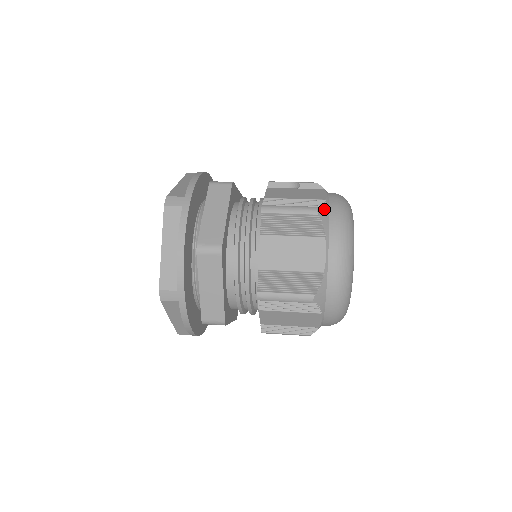
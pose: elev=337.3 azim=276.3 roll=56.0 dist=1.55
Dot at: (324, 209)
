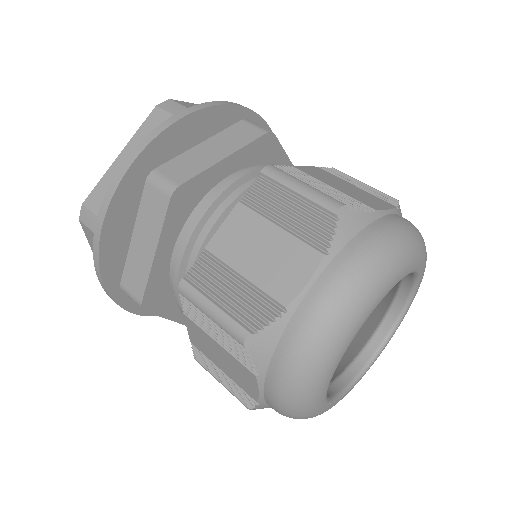
Dot at: (358, 217)
